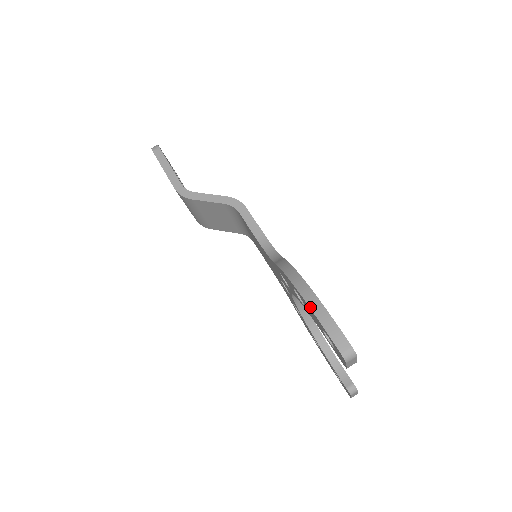
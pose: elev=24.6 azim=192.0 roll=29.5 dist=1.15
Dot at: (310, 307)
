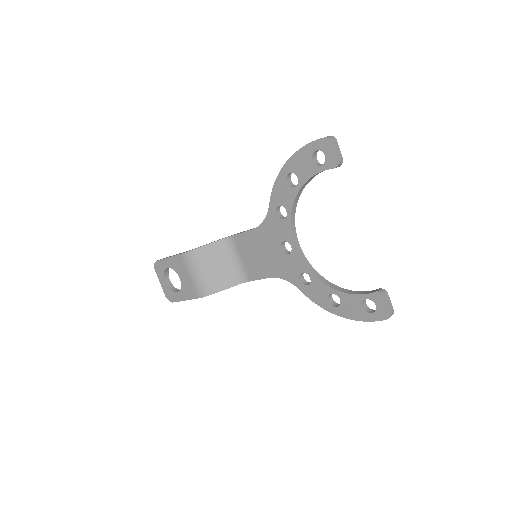
Dot at: (298, 150)
